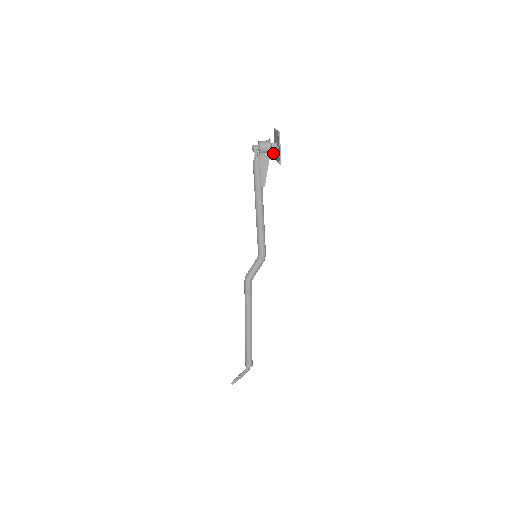
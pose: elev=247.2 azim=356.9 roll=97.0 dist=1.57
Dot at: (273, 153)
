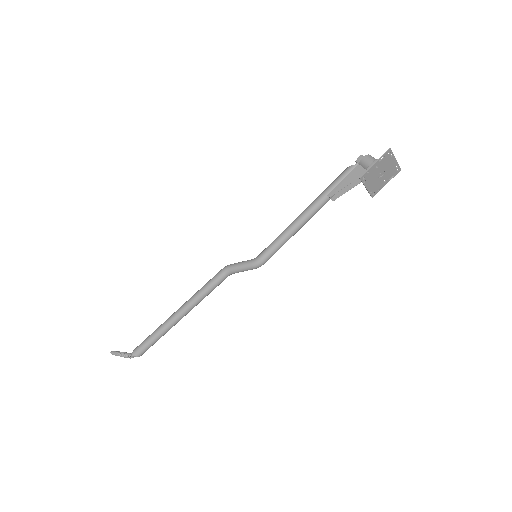
Dot at: occluded
